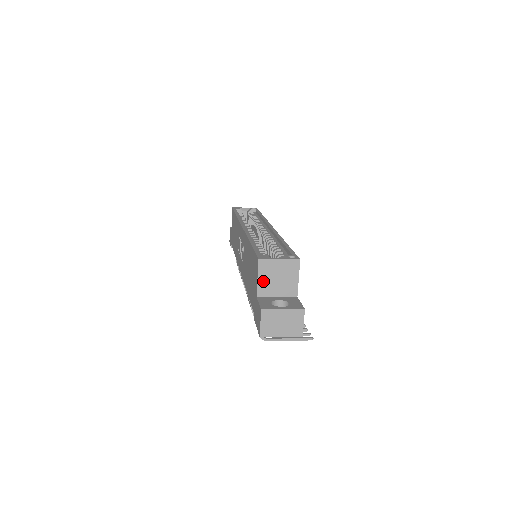
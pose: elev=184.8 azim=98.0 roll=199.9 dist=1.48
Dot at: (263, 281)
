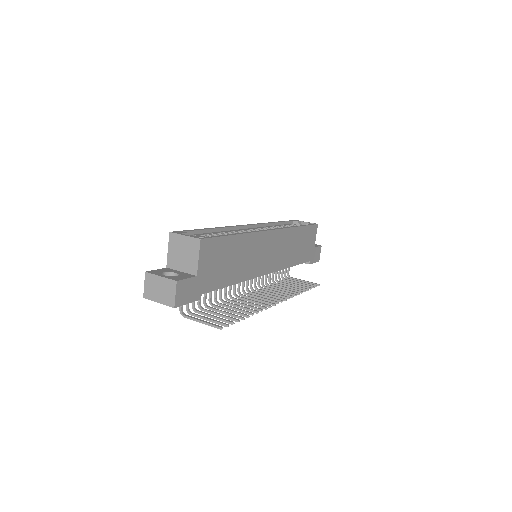
Dot at: (172, 254)
